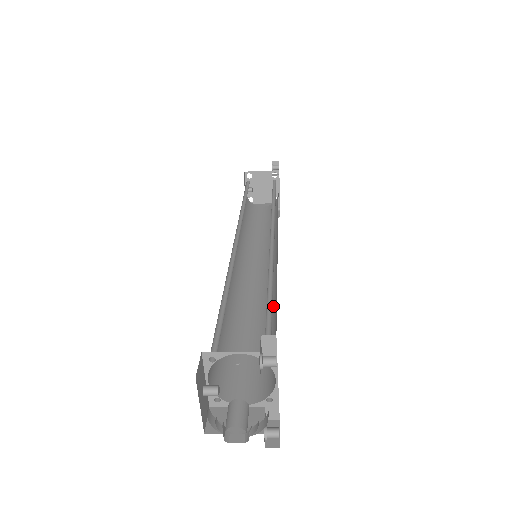
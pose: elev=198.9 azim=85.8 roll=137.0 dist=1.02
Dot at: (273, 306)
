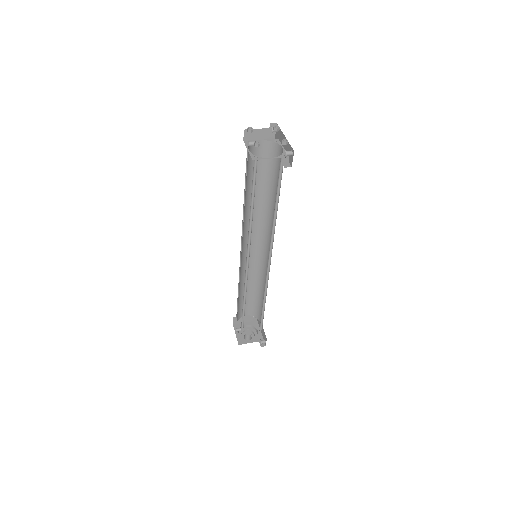
Dot at: (261, 281)
